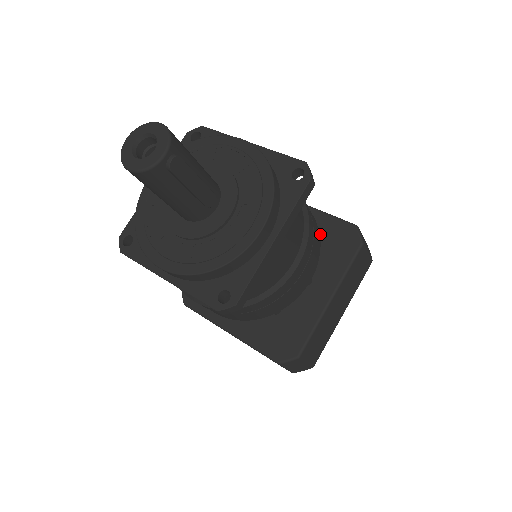
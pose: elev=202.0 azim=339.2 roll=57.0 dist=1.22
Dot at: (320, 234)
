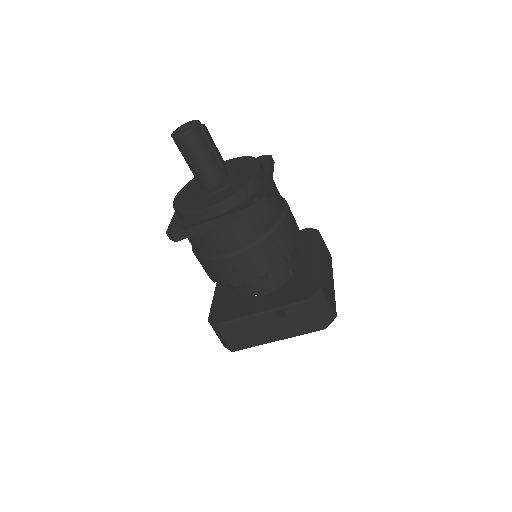
Dot at: occluded
